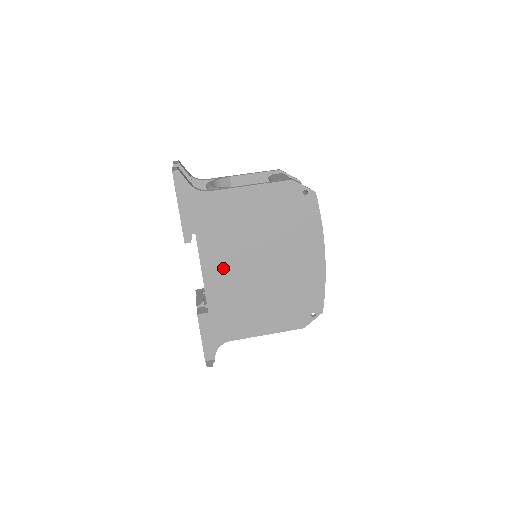
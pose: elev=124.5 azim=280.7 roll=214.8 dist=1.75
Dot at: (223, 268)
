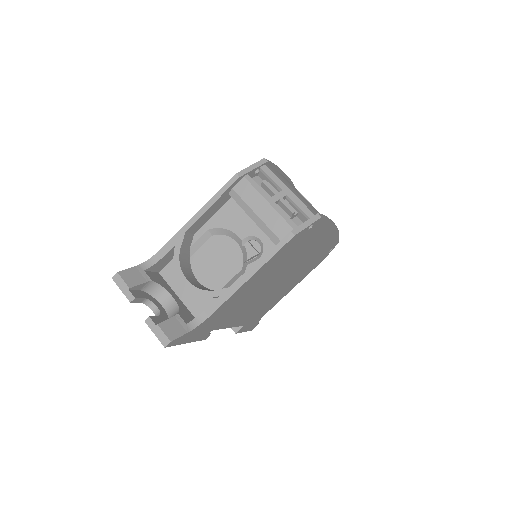
Dot at: (246, 311)
